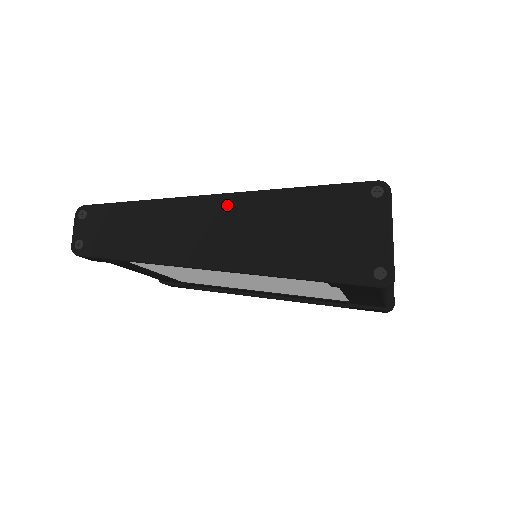
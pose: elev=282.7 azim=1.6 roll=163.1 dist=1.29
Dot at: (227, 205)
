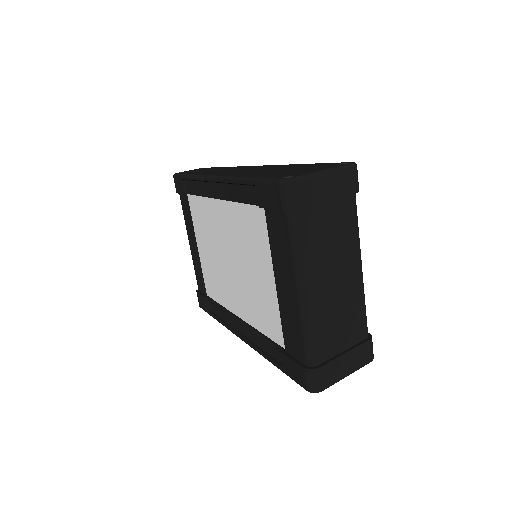
Dot at: (261, 166)
